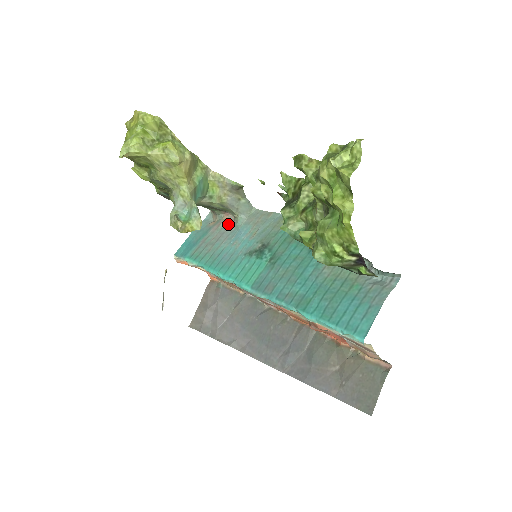
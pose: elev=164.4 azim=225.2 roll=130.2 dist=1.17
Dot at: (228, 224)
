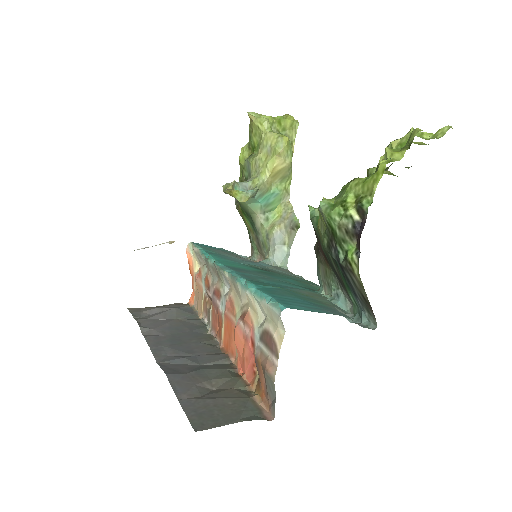
Dot at: occluded
